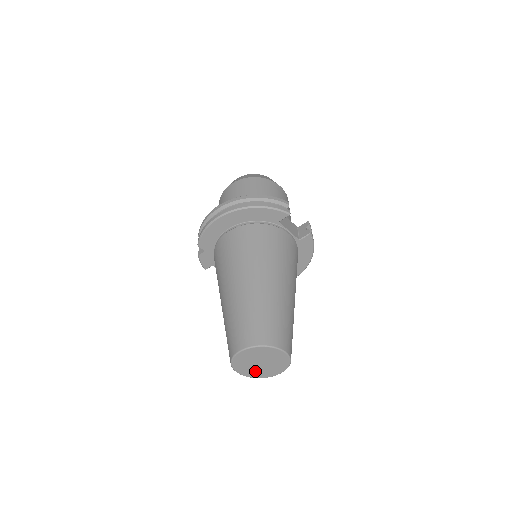
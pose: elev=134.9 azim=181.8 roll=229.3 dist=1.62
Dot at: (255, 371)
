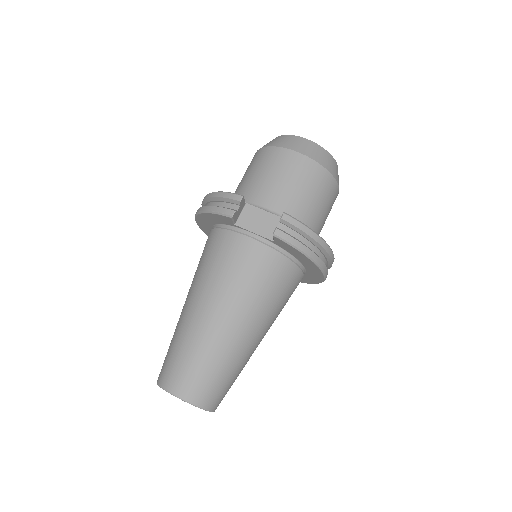
Dot at: occluded
